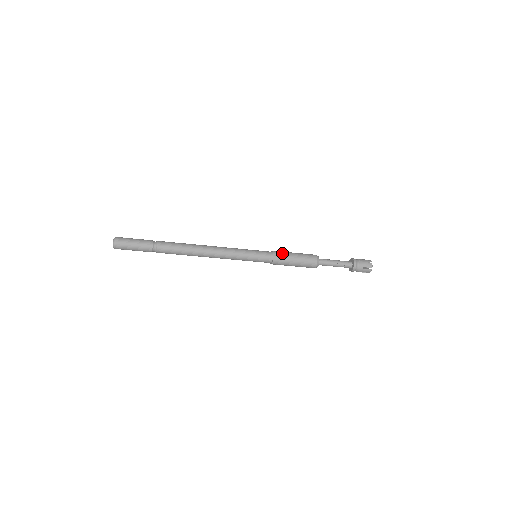
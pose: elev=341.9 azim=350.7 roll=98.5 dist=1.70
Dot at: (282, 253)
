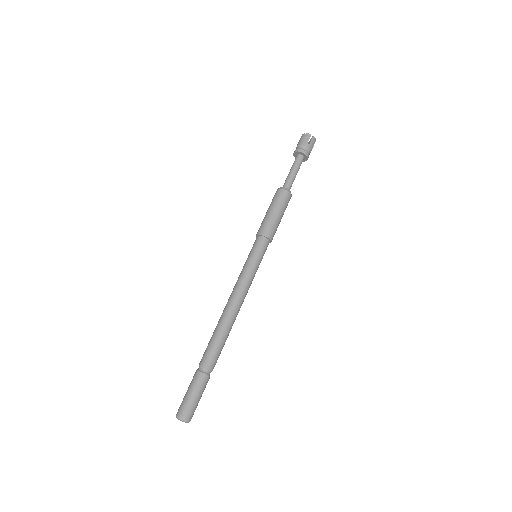
Dot at: (270, 227)
